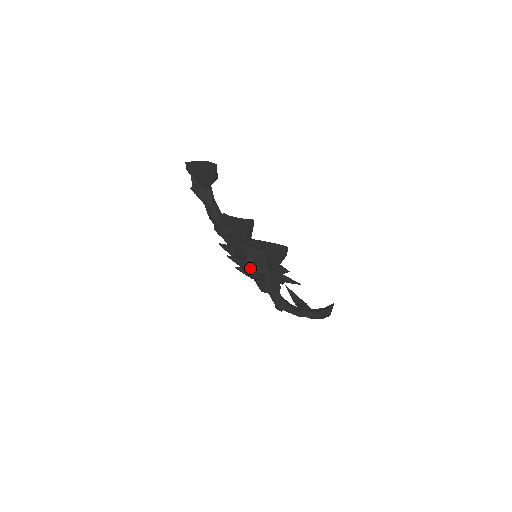
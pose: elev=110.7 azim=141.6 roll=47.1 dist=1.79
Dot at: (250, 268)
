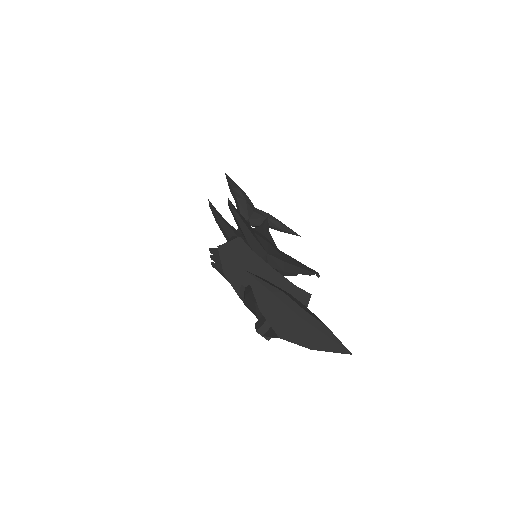
Dot at: occluded
